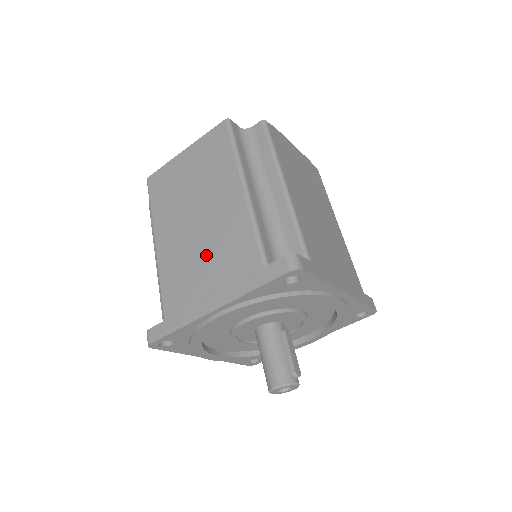
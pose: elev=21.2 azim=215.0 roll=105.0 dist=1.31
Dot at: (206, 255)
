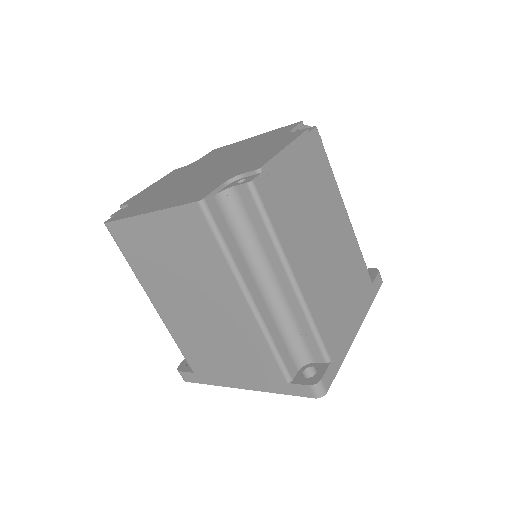
Dot at: (221, 345)
